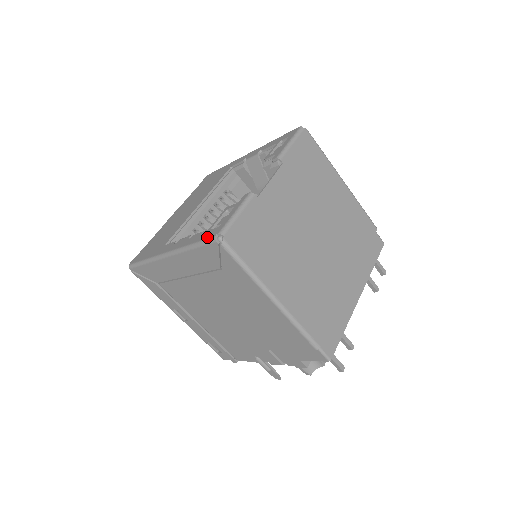
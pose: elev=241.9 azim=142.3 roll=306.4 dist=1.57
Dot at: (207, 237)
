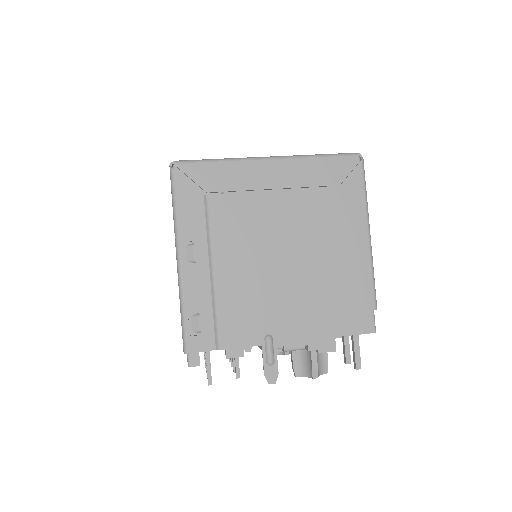
Dot at: (343, 153)
